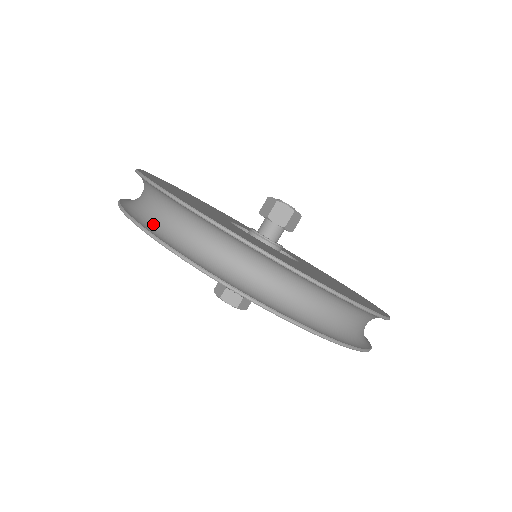
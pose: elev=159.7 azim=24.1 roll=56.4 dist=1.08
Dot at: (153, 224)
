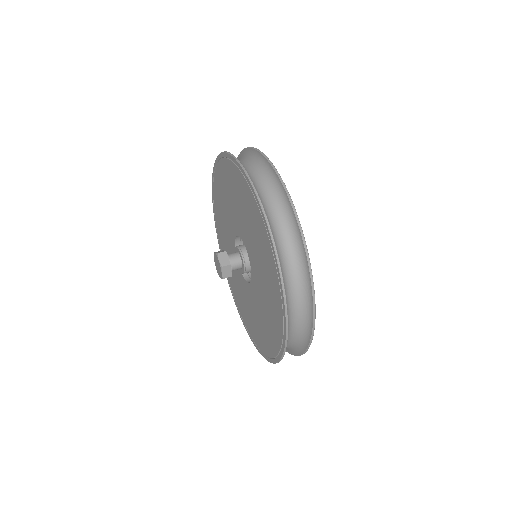
Dot at: occluded
